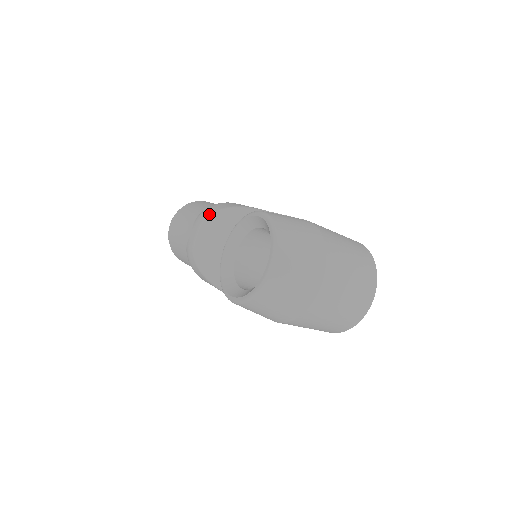
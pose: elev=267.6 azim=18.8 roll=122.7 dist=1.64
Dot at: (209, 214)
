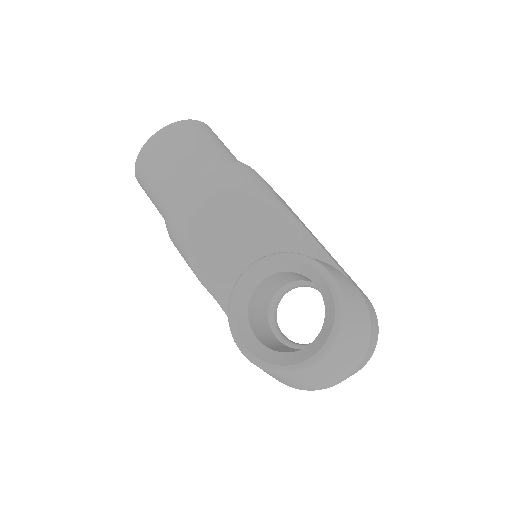
Dot at: (230, 187)
